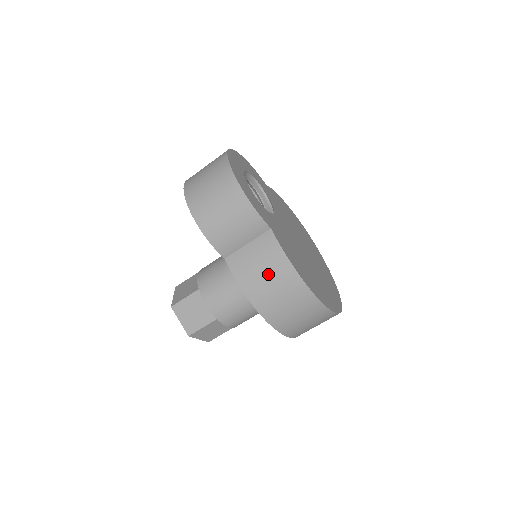
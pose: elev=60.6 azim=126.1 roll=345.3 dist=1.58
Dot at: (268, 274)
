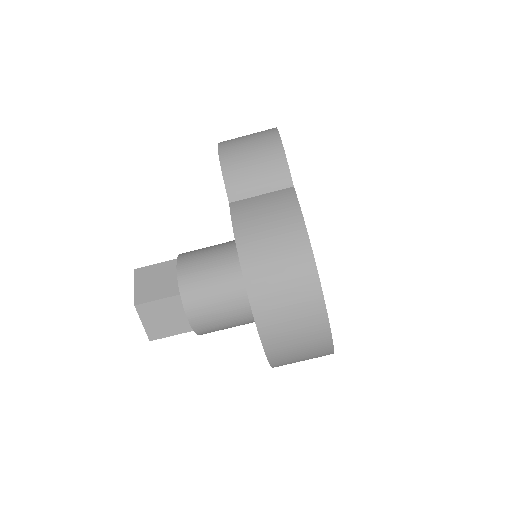
Dot at: (272, 222)
